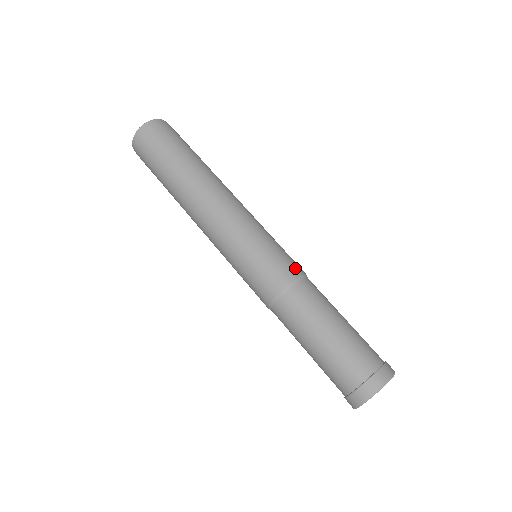
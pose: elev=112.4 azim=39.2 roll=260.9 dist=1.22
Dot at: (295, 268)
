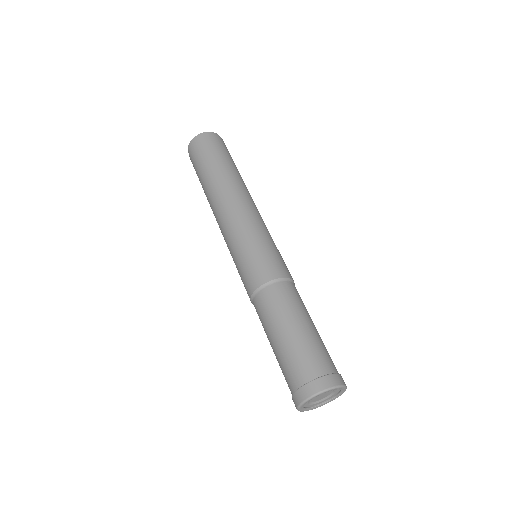
Dot at: (283, 270)
